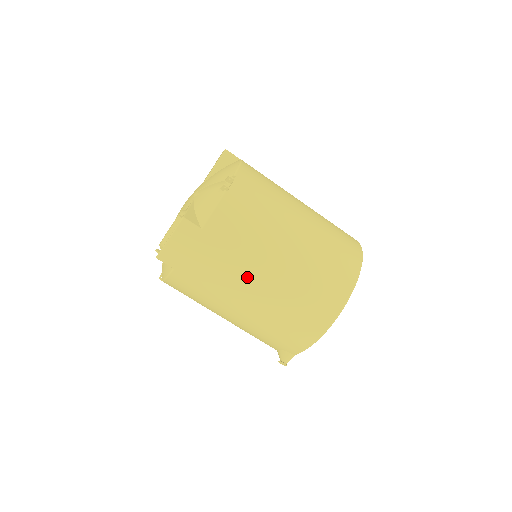
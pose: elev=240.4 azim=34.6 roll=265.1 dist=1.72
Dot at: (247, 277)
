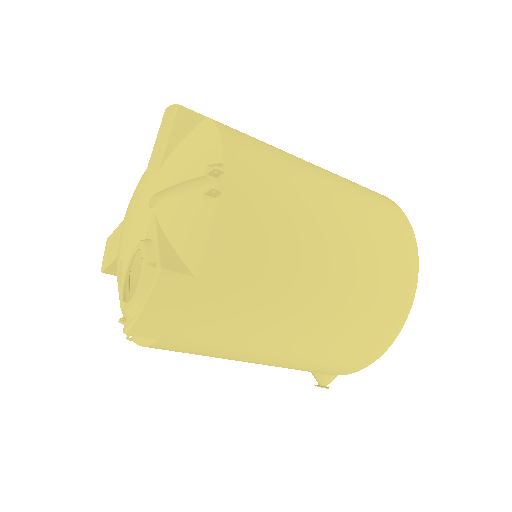
Dot at: (278, 321)
